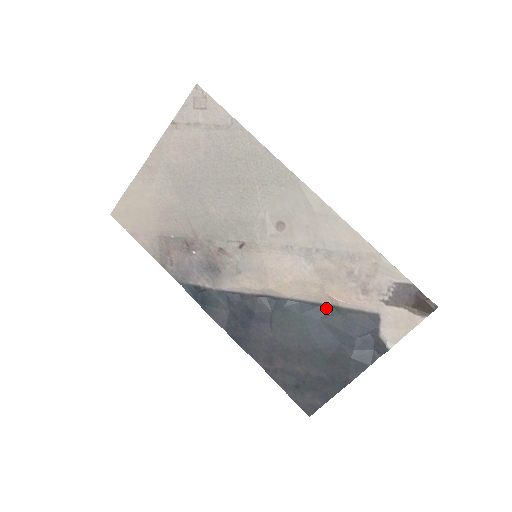
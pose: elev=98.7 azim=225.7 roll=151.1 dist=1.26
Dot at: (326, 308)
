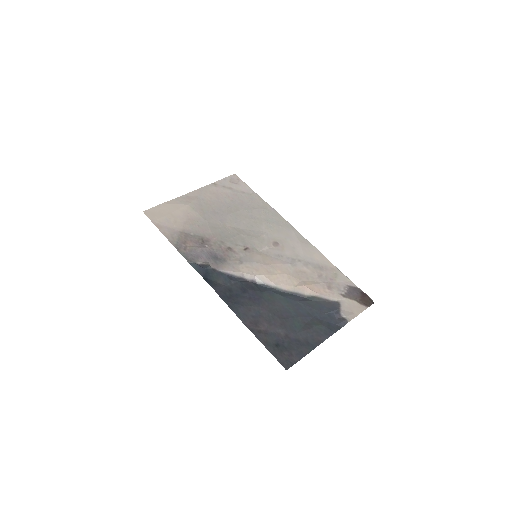
Dot at: (301, 297)
